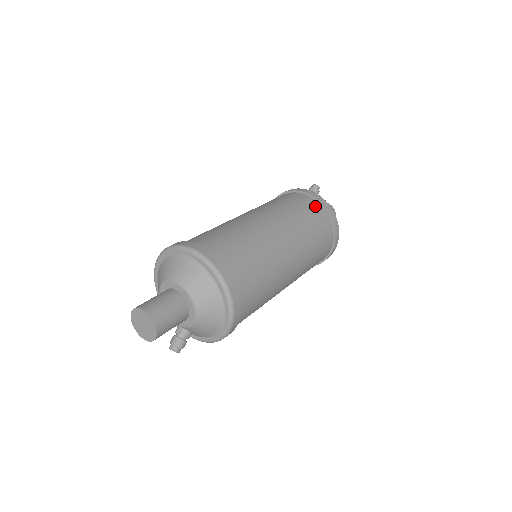
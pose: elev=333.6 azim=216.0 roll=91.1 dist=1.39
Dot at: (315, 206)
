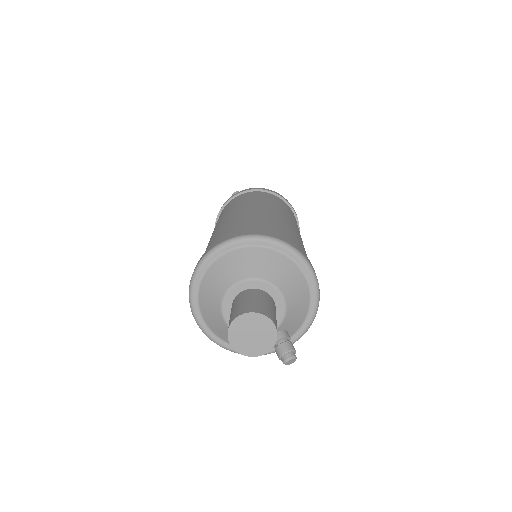
Dot at: (256, 193)
